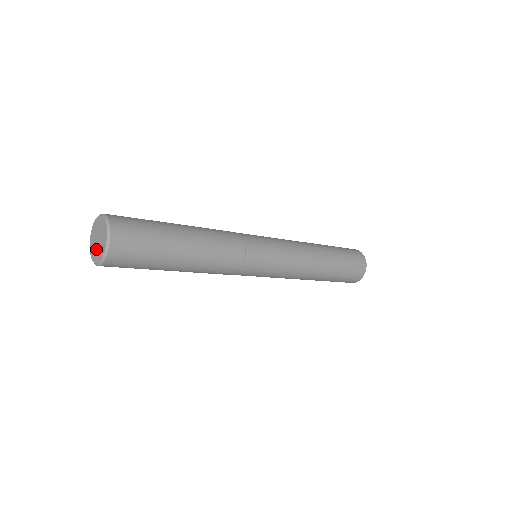
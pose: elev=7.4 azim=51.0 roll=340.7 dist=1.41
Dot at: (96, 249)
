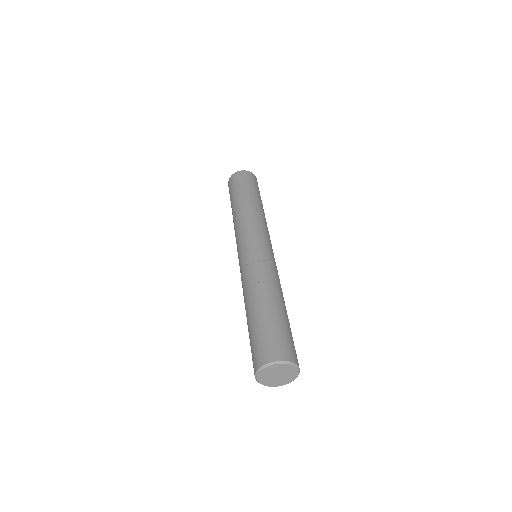
Dot at: (276, 381)
